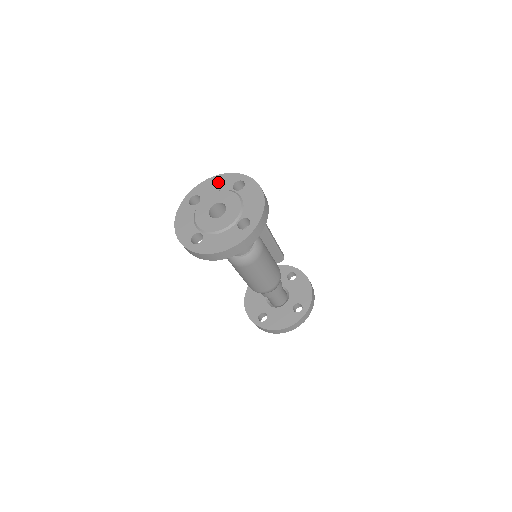
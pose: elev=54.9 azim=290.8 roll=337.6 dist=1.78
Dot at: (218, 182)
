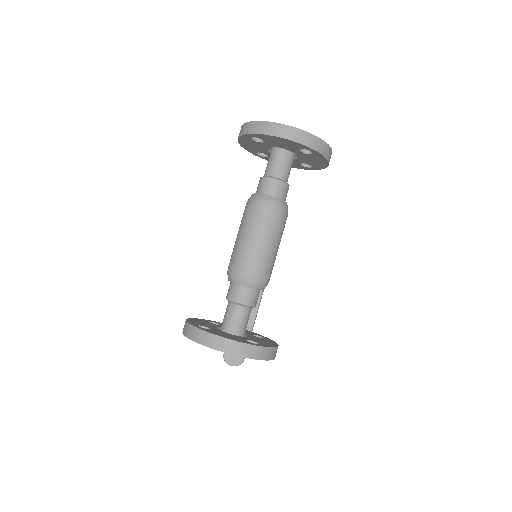
Dot at: occluded
